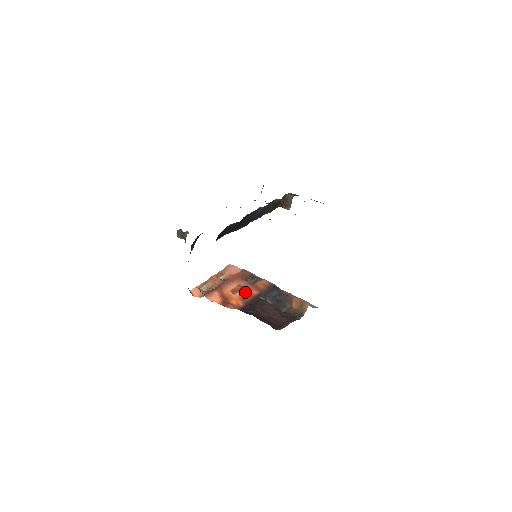
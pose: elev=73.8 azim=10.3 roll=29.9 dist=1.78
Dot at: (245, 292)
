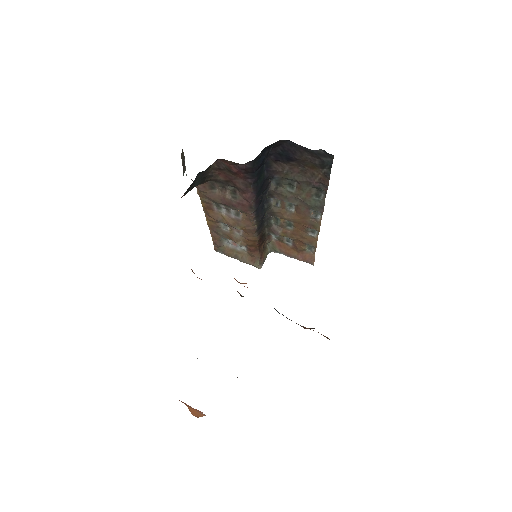
Dot at: occluded
